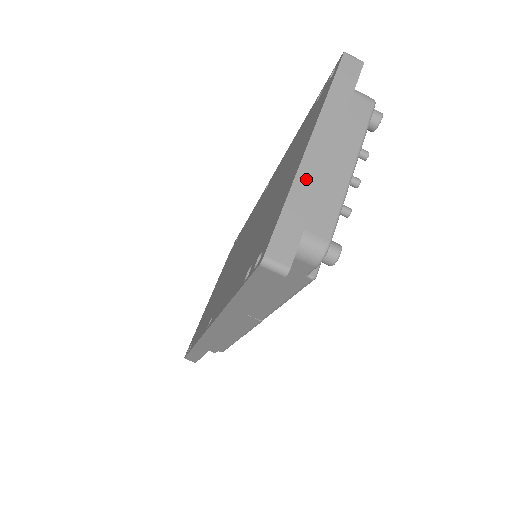
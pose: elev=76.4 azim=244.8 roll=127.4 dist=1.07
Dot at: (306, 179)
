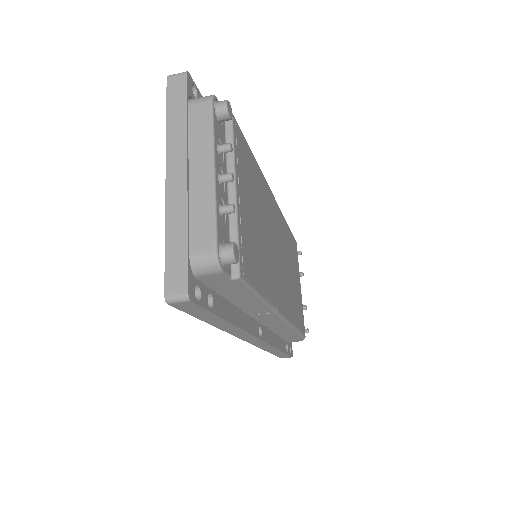
Dot at: (174, 211)
